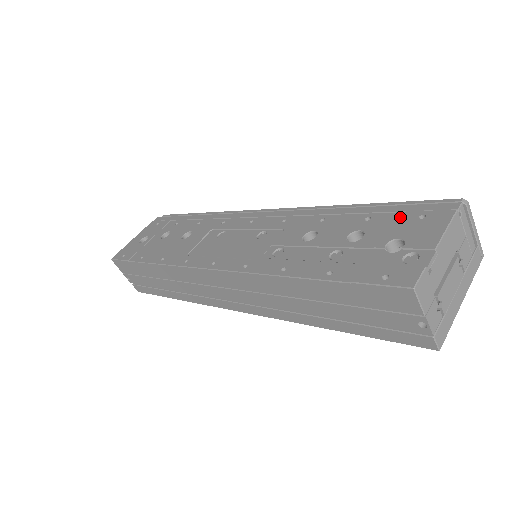
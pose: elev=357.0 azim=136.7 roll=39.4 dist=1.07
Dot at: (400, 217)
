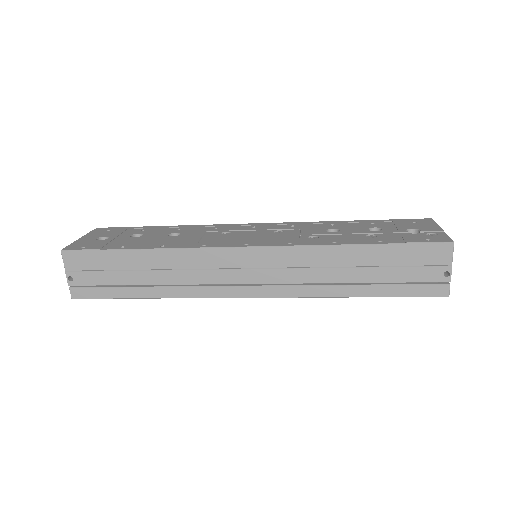
Dot at: (399, 222)
